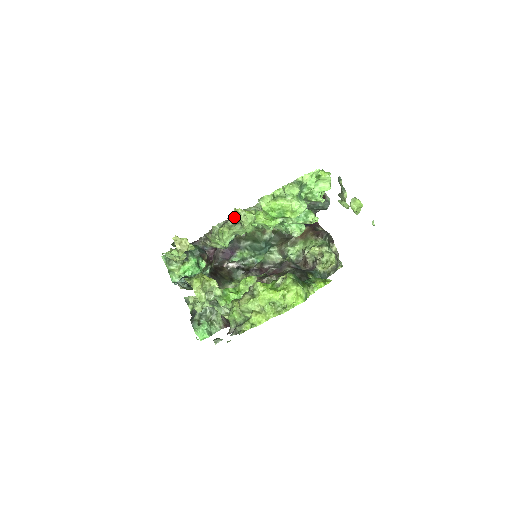
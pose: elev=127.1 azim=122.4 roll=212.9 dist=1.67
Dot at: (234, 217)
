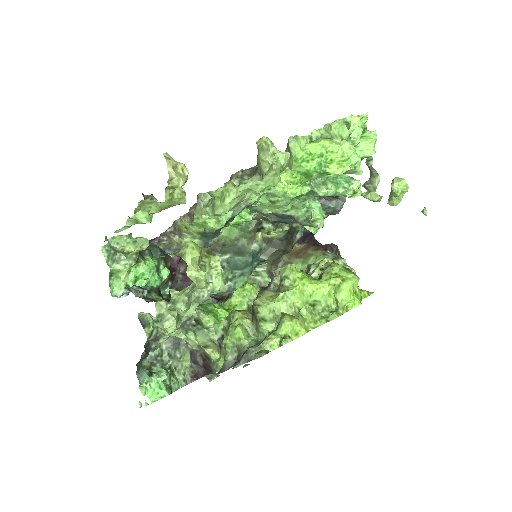
Dot at: (242, 173)
